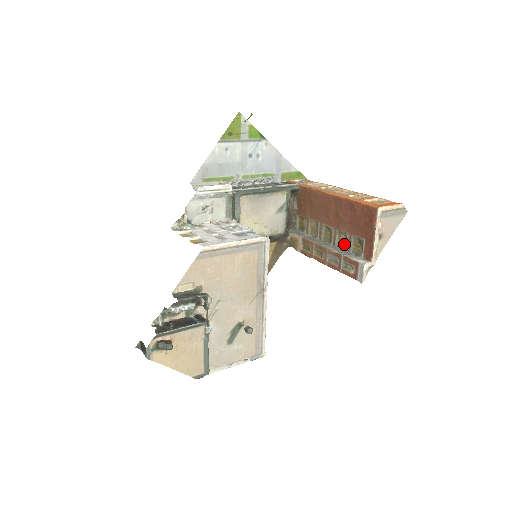
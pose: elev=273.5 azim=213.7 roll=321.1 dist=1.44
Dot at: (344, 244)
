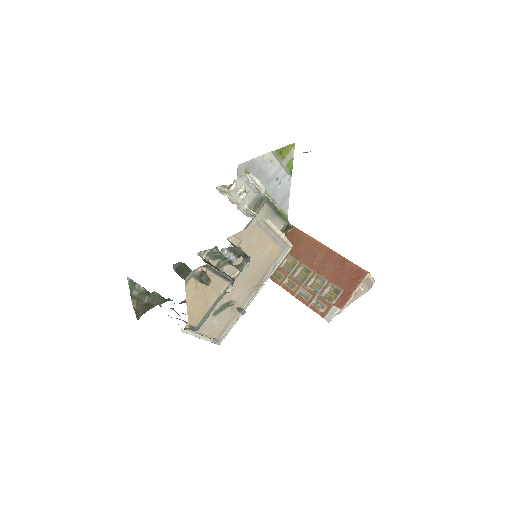
Dot at: (318, 287)
